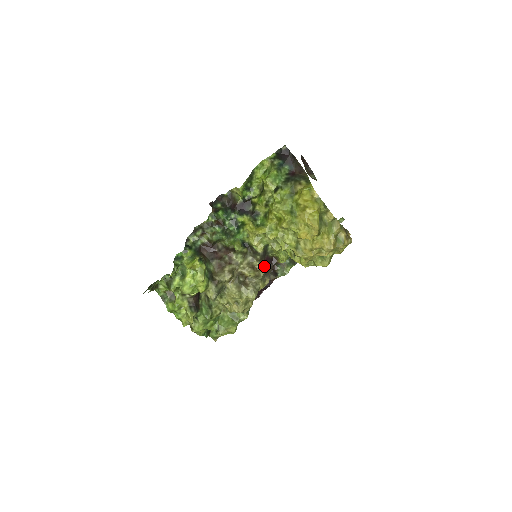
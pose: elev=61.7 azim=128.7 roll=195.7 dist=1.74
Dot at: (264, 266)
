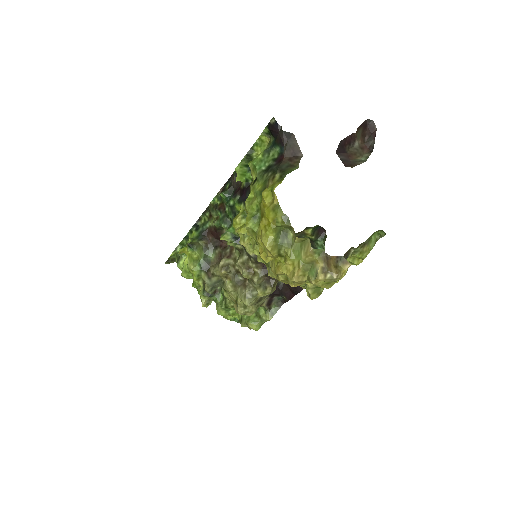
Dot at: (262, 271)
